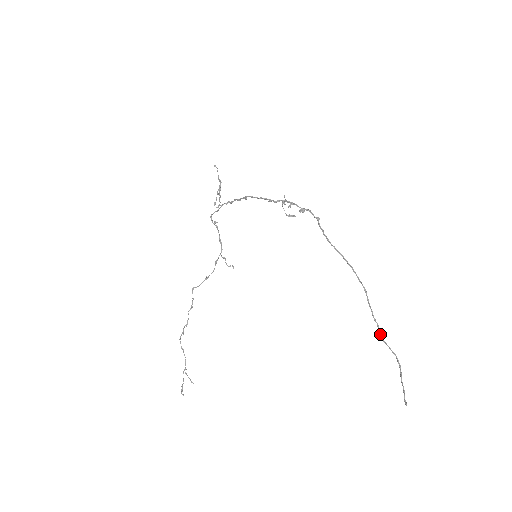
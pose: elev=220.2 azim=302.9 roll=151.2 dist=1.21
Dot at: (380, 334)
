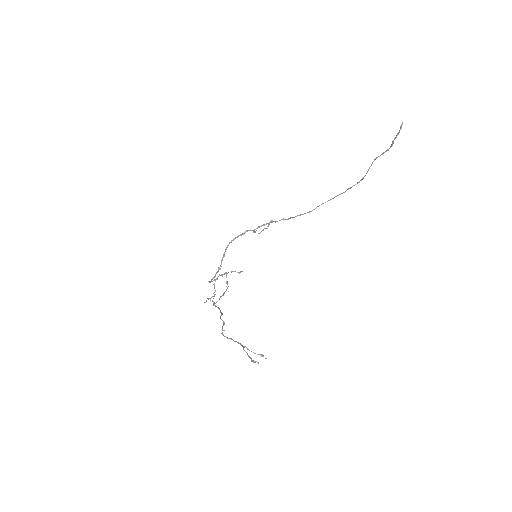
Dot at: (366, 173)
